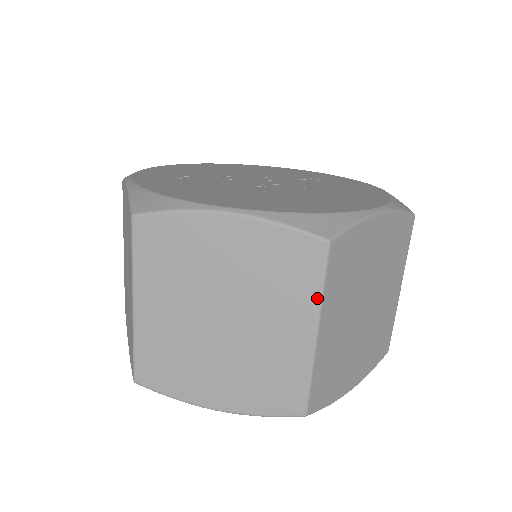
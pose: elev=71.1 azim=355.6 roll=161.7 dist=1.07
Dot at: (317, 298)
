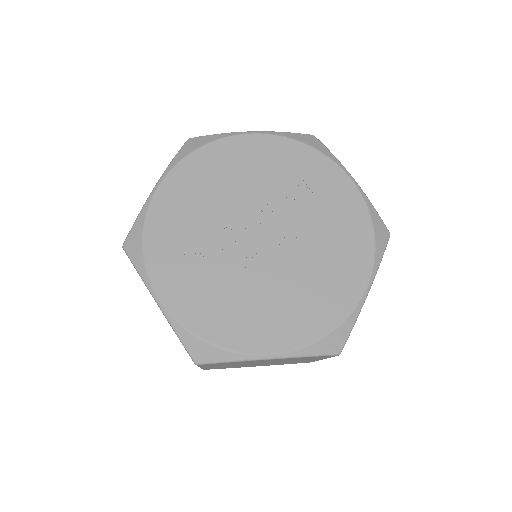
Dot at: occluded
